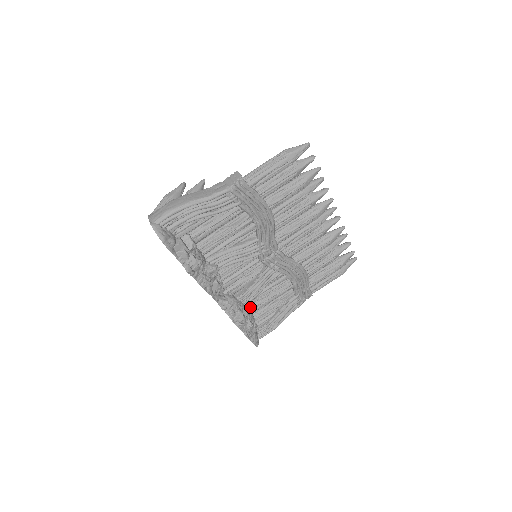
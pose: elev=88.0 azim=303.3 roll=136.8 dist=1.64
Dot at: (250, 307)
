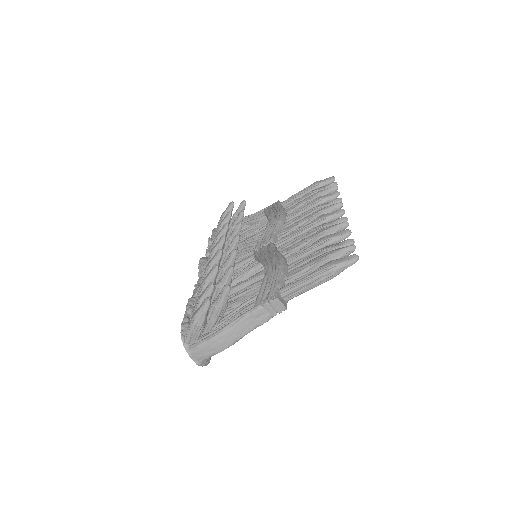
Dot at: occluded
